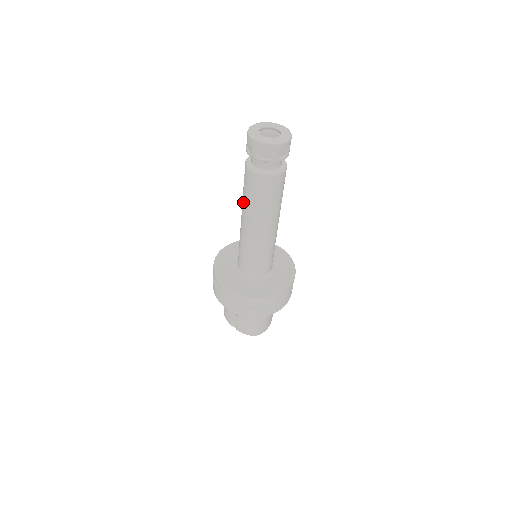
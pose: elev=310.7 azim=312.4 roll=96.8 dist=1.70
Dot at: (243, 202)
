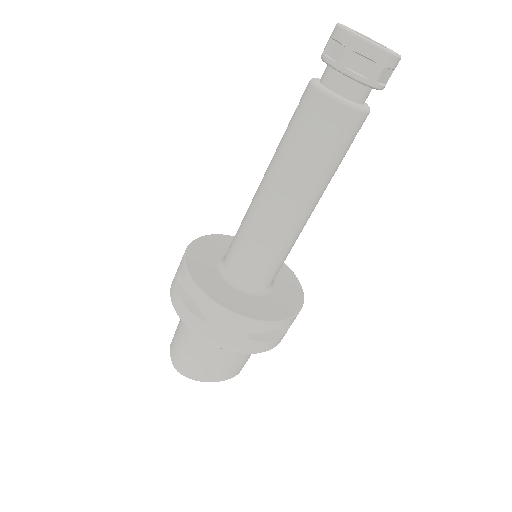
Dot at: occluded
